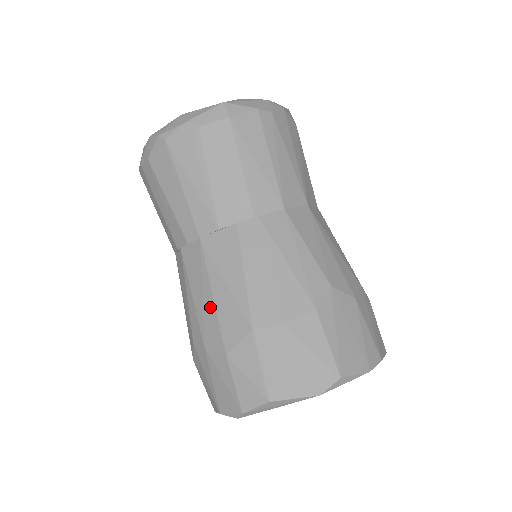
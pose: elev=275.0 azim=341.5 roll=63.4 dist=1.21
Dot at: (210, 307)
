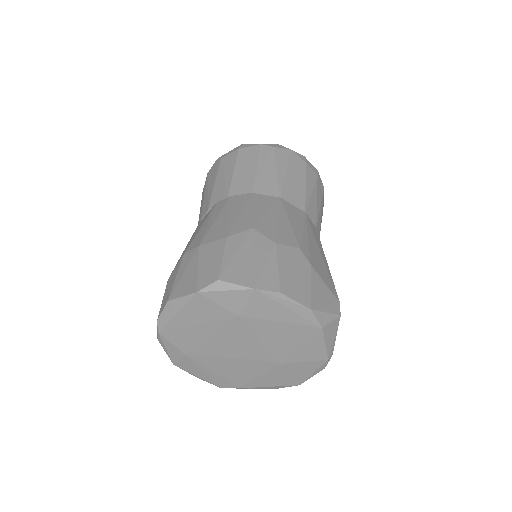
Dot at: occluded
